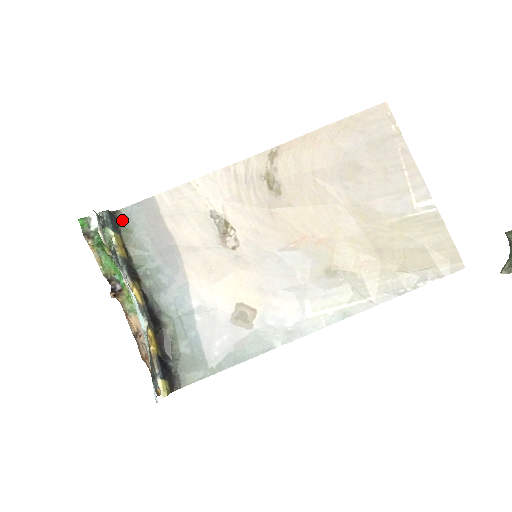
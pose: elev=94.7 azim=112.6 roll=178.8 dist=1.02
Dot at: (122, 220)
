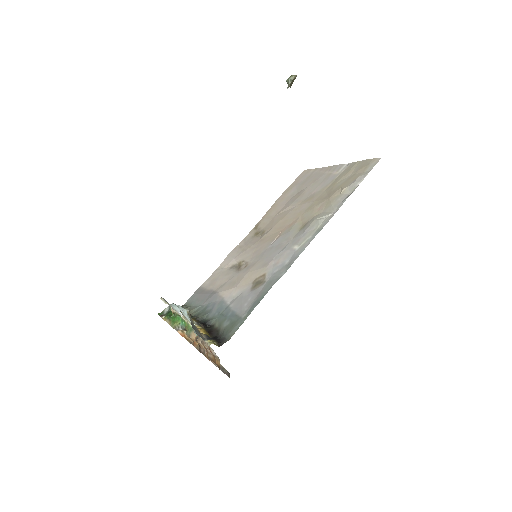
Dot at: (185, 307)
